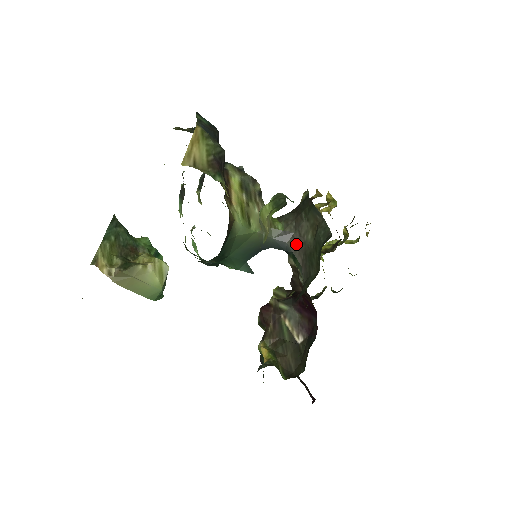
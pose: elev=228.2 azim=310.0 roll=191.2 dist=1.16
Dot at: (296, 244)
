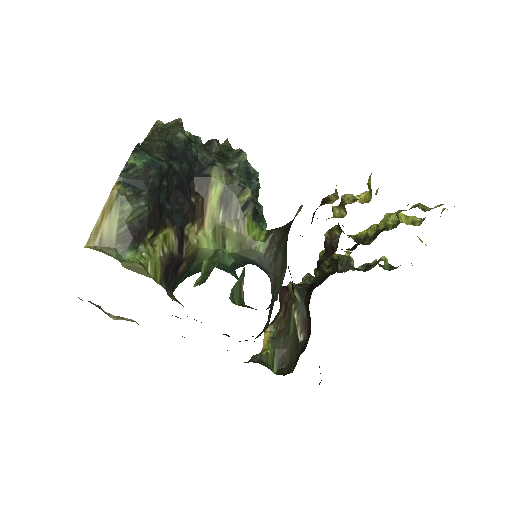
Dot at: (271, 274)
